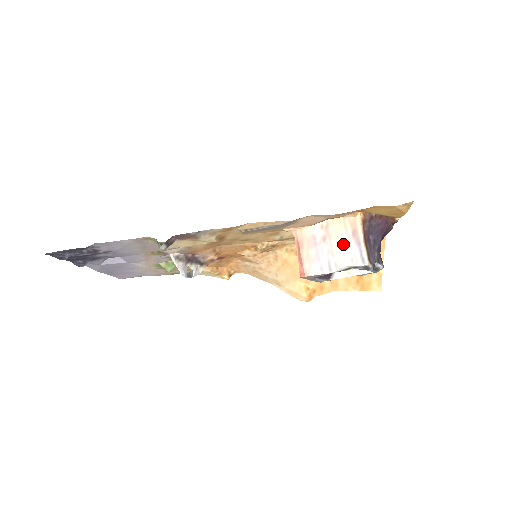
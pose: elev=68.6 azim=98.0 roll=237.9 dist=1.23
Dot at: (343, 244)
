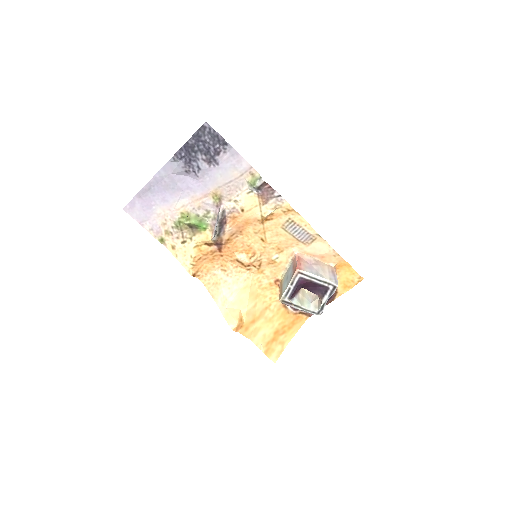
Dot at: (326, 271)
